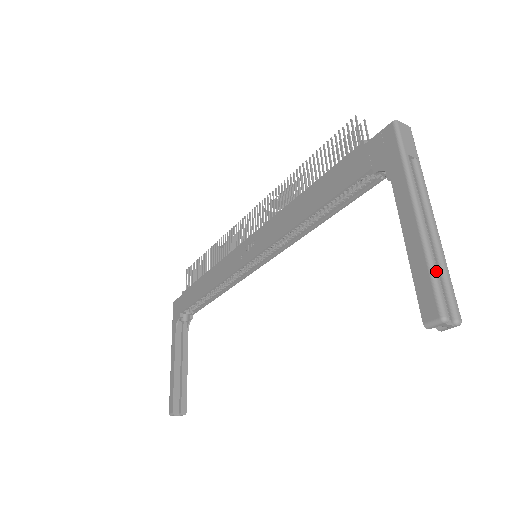
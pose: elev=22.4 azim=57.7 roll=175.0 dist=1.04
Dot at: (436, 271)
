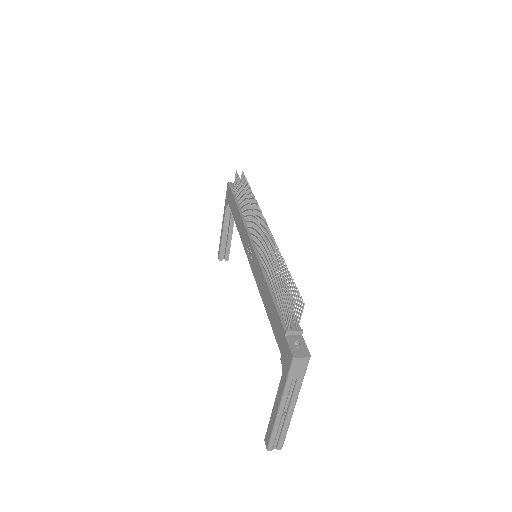
Dot at: (275, 435)
